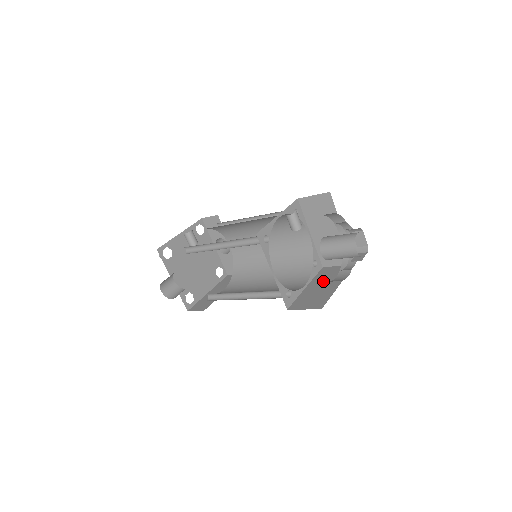
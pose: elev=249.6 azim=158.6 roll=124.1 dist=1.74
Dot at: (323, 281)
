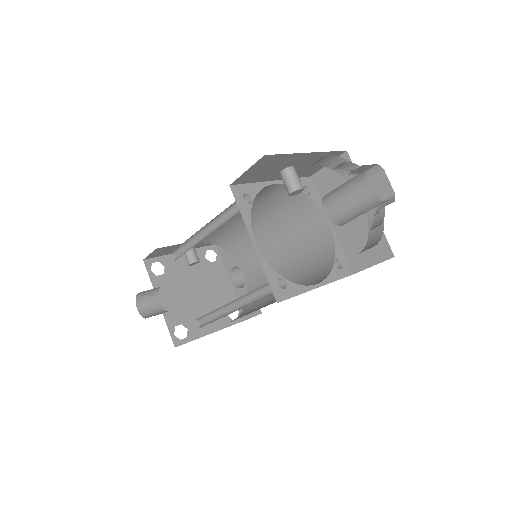
Dot at: occluded
